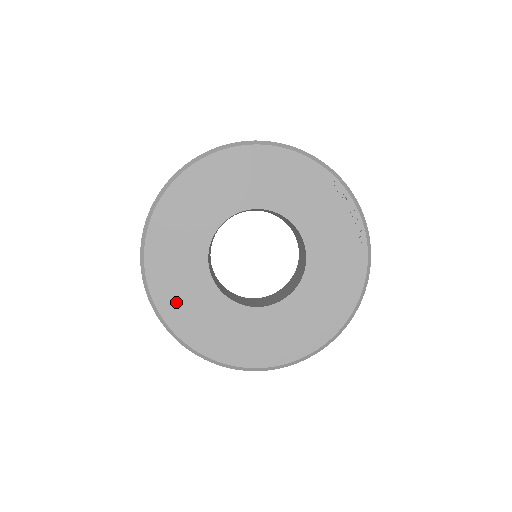
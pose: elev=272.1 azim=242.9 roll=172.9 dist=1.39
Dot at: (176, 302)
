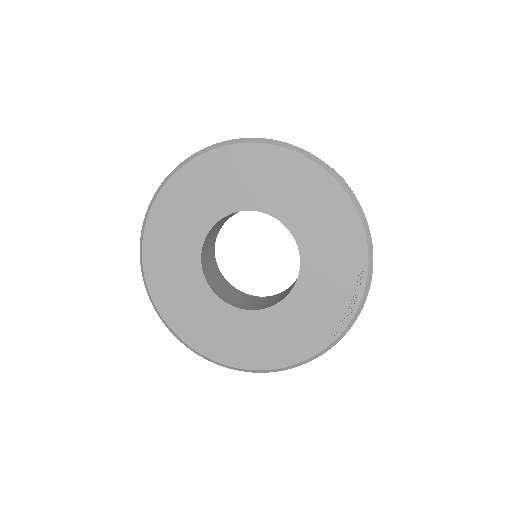
Dot at: (165, 226)
